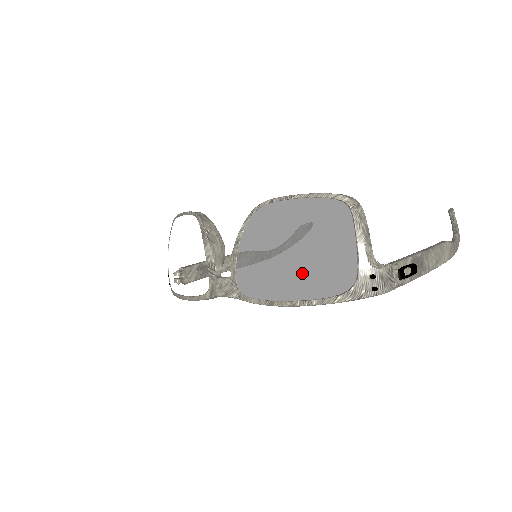
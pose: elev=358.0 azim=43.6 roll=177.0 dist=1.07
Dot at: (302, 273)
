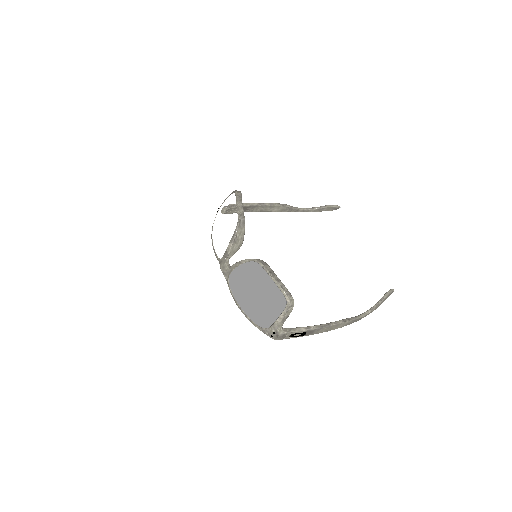
Dot at: (251, 306)
